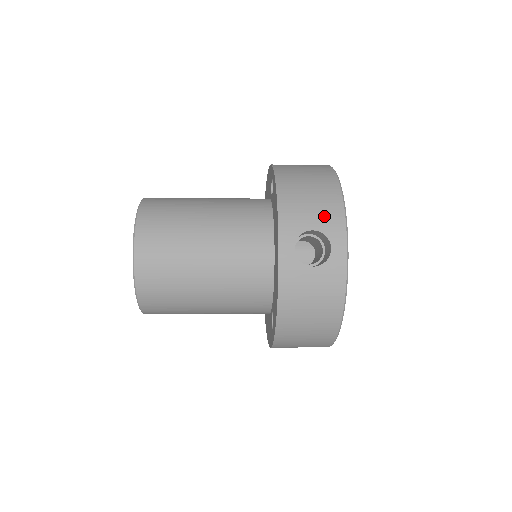
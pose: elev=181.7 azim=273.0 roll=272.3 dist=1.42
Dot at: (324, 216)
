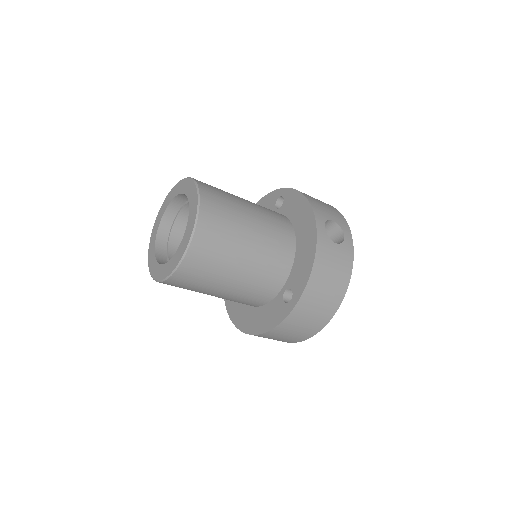
Dot at: (336, 216)
